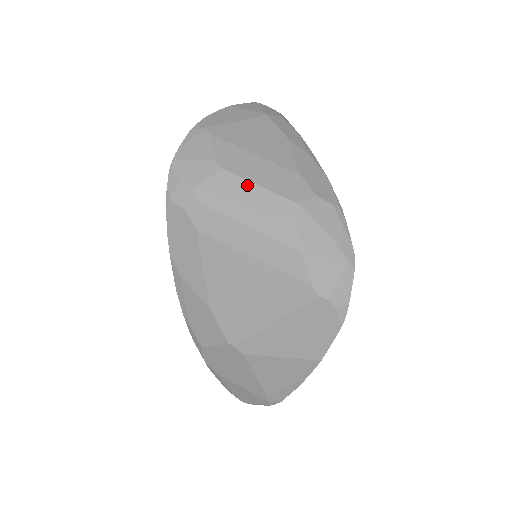
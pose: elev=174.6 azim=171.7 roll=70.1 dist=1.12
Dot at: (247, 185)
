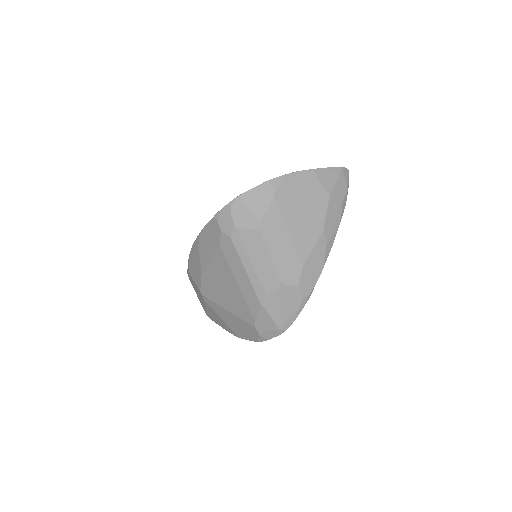
Dot at: (265, 251)
